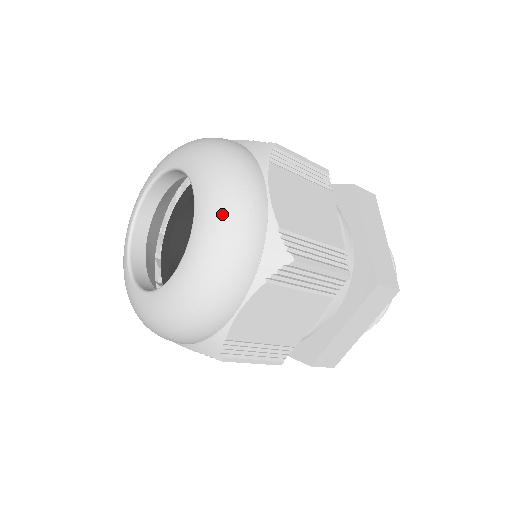
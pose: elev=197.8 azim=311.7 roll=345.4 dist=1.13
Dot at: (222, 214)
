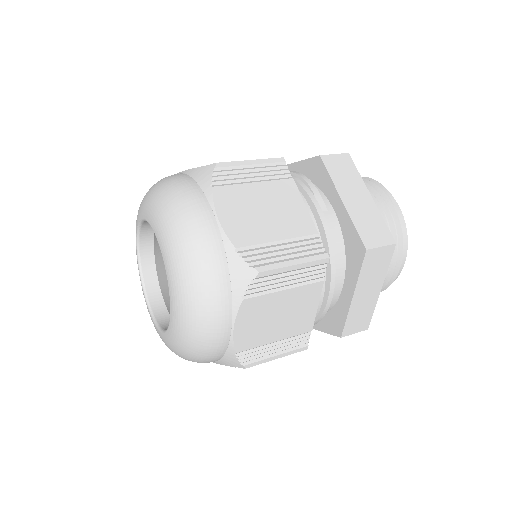
Dot at: (188, 342)
